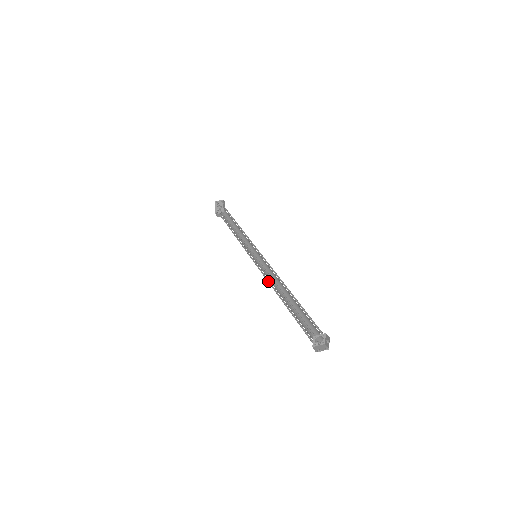
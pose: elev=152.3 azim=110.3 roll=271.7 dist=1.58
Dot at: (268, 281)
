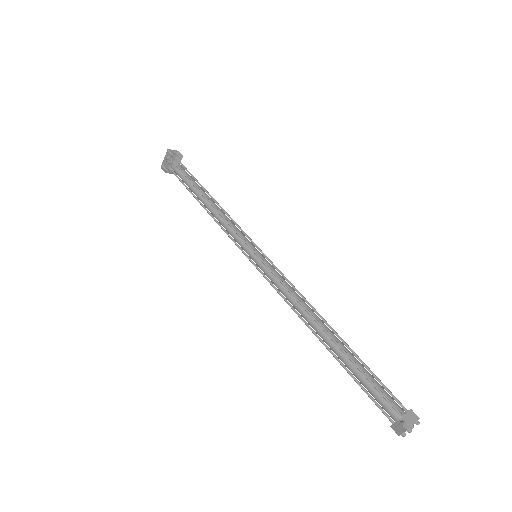
Dot at: (286, 302)
